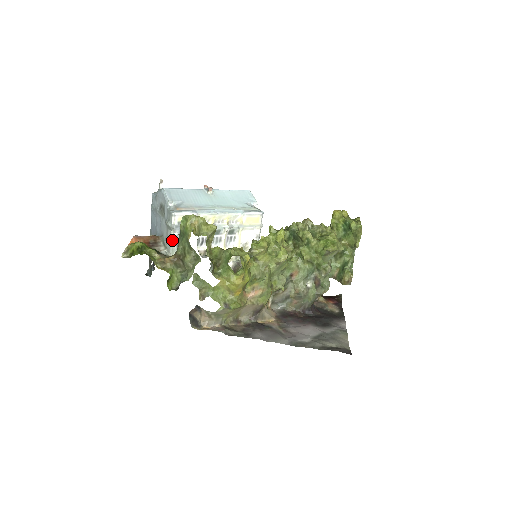
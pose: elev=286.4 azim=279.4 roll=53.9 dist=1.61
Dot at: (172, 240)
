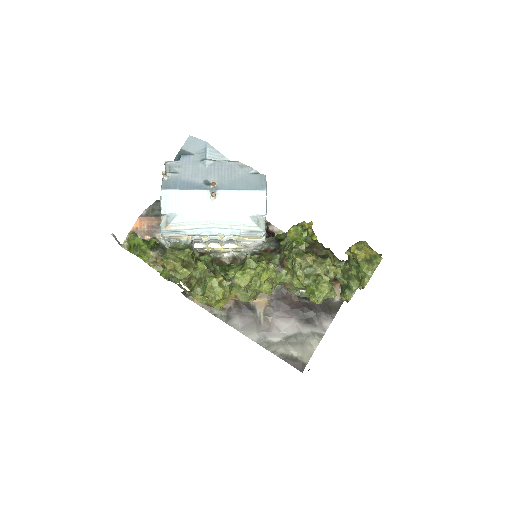
Dot at: (166, 242)
